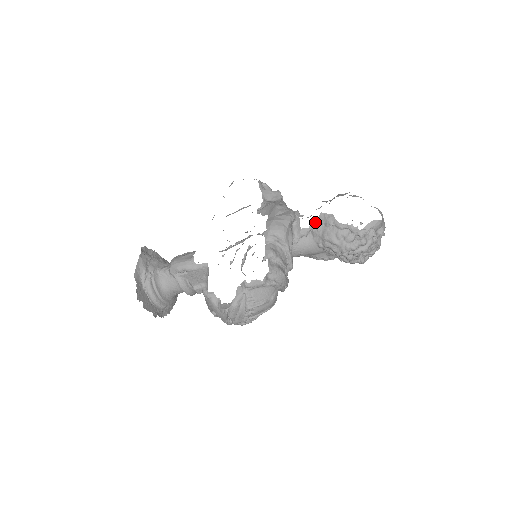
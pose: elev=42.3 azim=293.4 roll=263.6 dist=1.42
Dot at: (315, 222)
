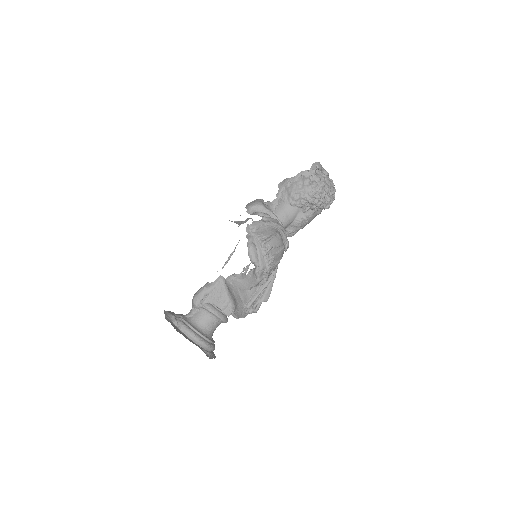
Dot at: (278, 192)
